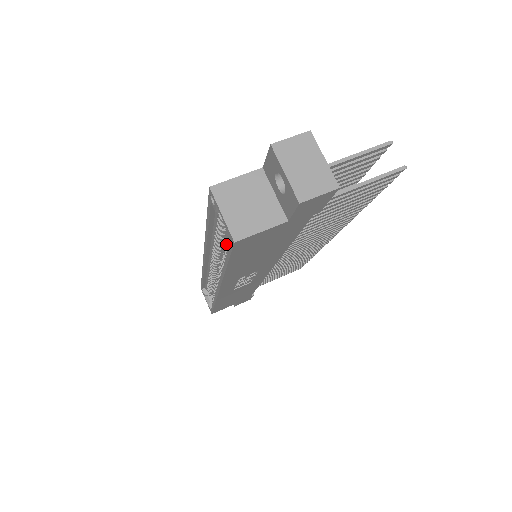
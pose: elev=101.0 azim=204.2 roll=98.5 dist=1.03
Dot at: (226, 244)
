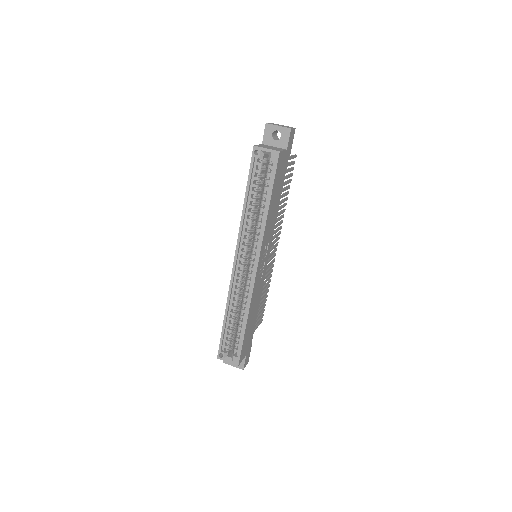
Dot at: (255, 211)
